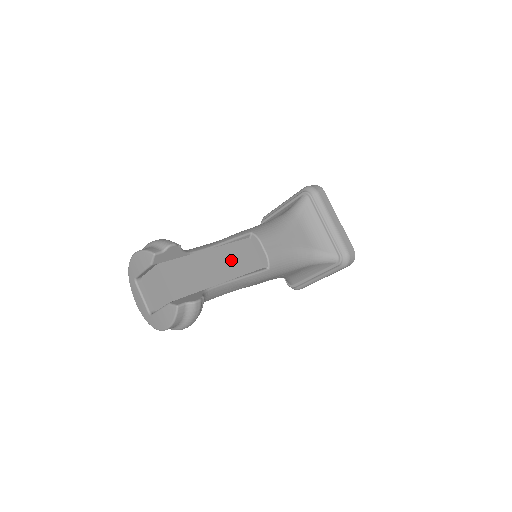
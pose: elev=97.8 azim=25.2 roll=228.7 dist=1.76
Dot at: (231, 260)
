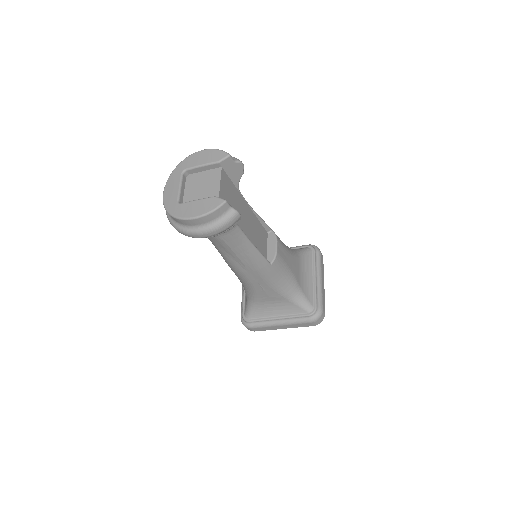
Dot at: (254, 229)
